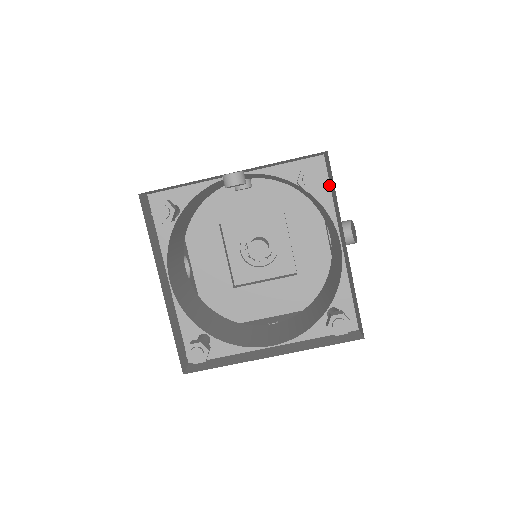
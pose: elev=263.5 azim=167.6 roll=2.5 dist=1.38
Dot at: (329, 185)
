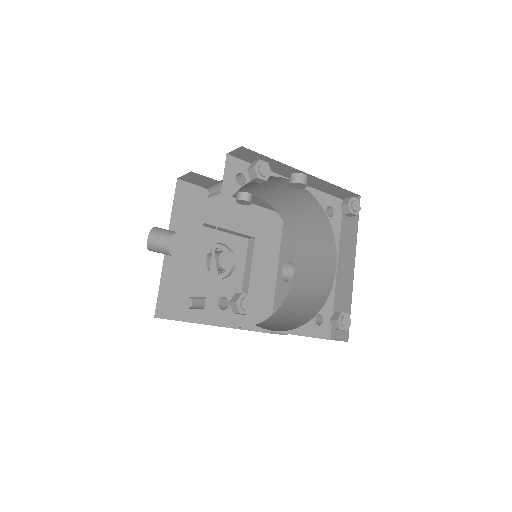
Dot at: (341, 222)
